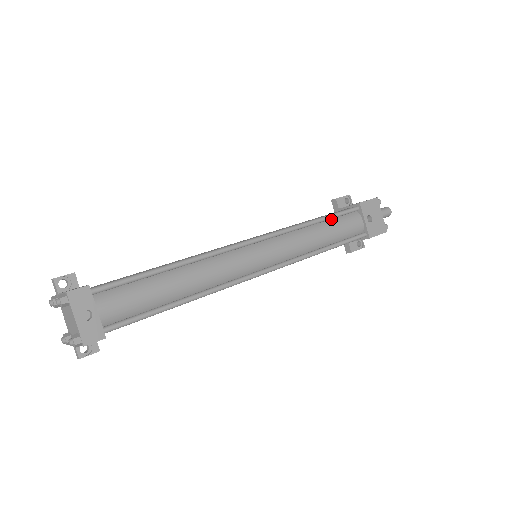
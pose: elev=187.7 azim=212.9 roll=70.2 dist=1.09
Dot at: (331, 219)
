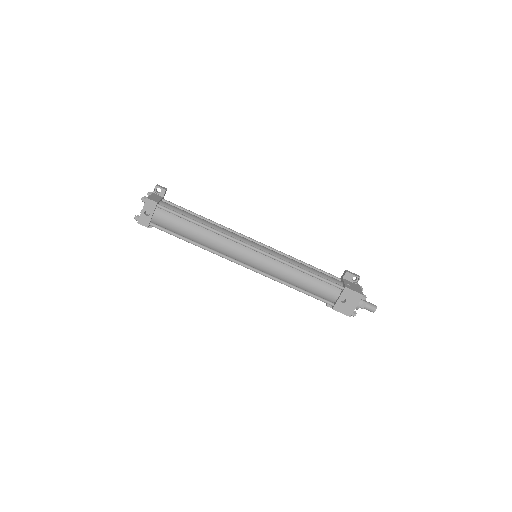
Dot at: (318, 278)
